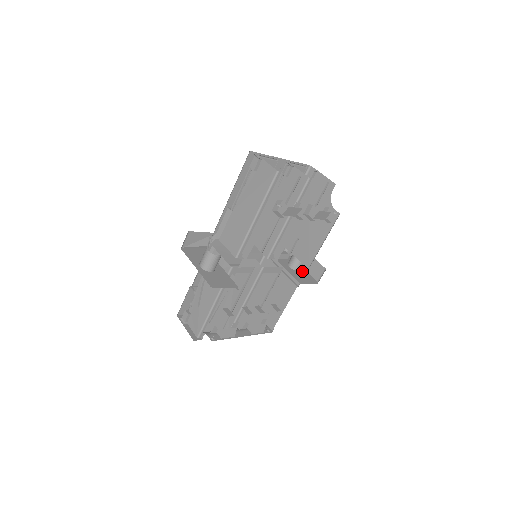
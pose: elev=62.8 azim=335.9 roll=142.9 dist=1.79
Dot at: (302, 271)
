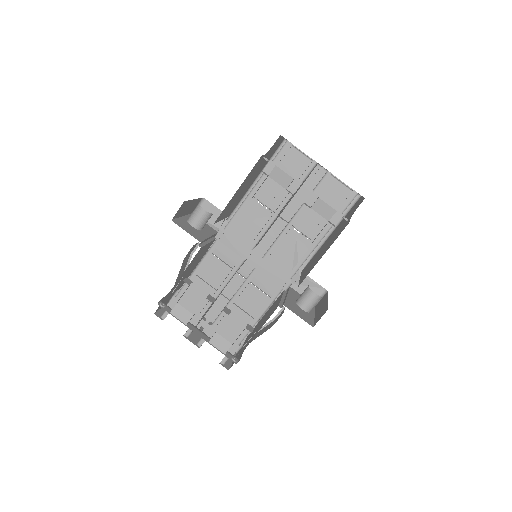
Dot at: (308, 314)
